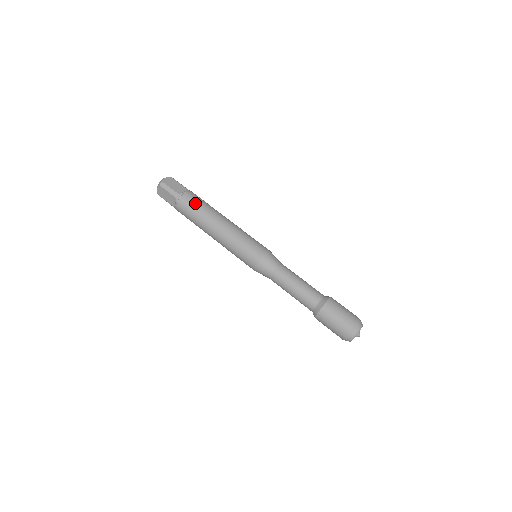
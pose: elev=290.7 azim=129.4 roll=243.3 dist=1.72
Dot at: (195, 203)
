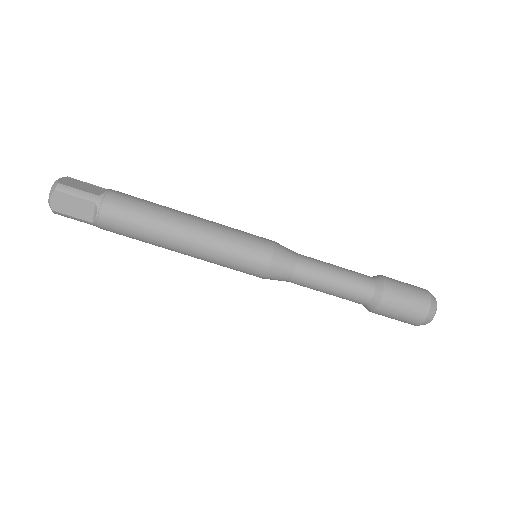
Dot at: (133, 202)
